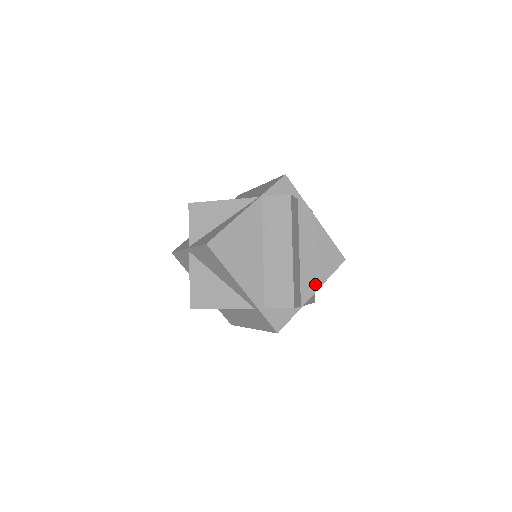
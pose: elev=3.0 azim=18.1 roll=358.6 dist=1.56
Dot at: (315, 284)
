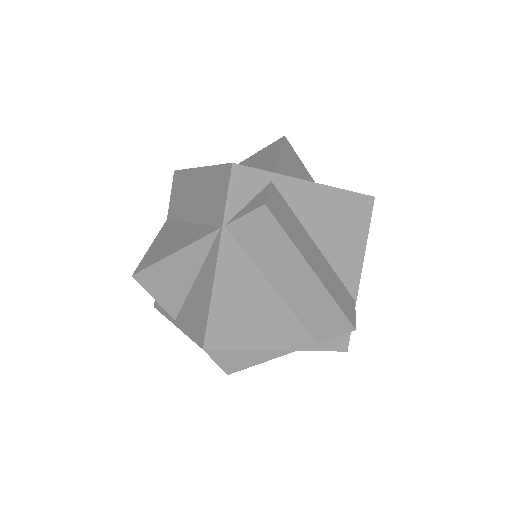
Dot at: (356, 262)
